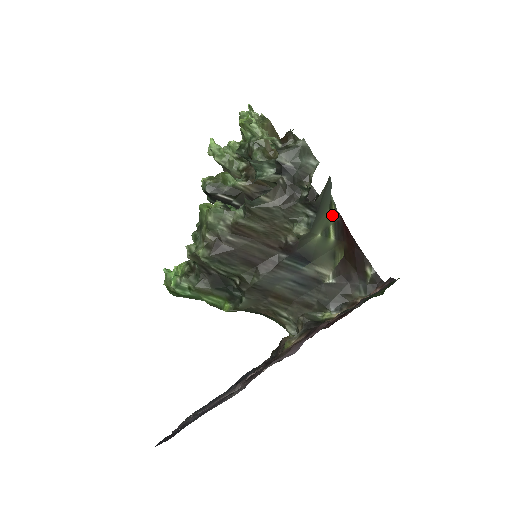
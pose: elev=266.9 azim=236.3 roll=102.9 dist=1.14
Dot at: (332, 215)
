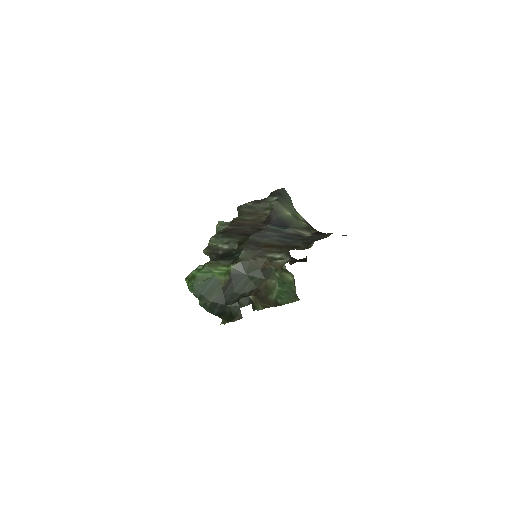
Dot at: (299, 215)
